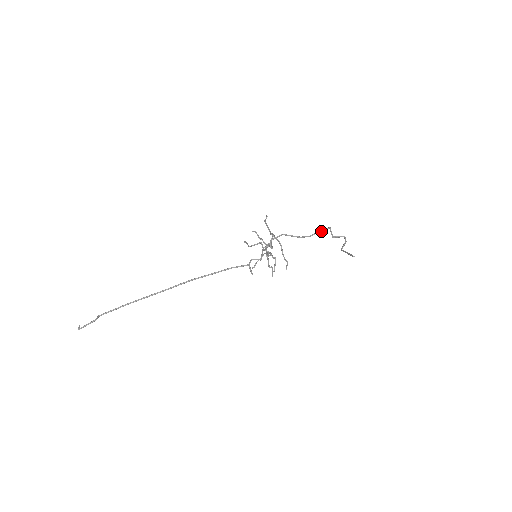
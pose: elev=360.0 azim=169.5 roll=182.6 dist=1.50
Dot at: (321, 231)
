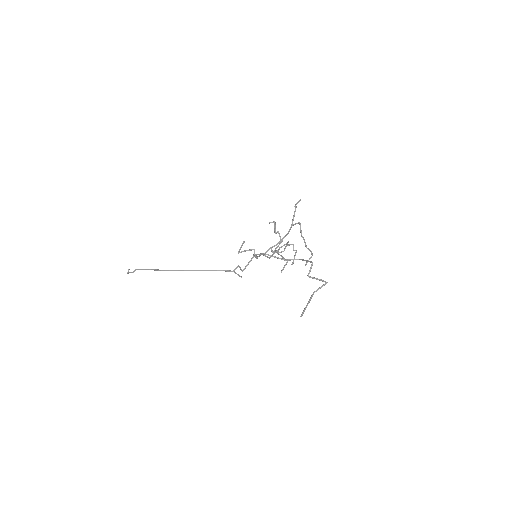
Dot at: (306, 261)
